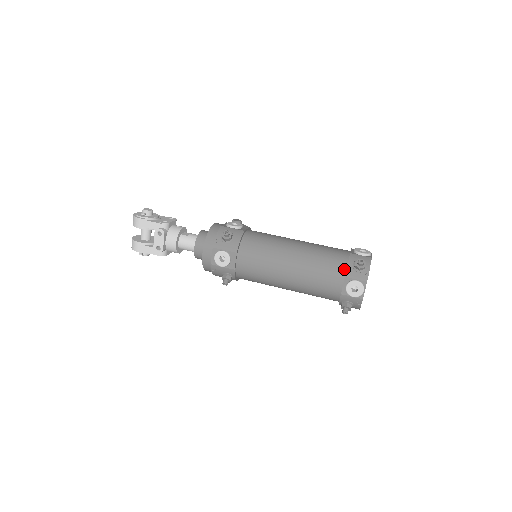
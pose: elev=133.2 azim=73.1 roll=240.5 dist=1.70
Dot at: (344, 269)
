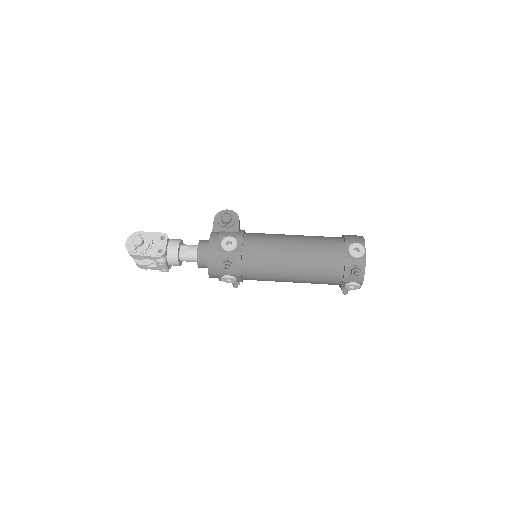
Dot at: (341, 274)
